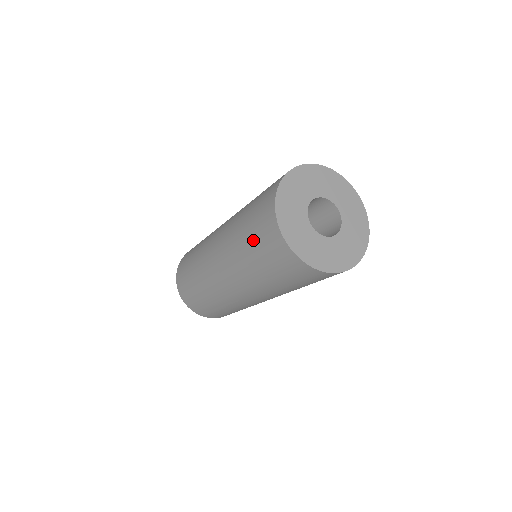
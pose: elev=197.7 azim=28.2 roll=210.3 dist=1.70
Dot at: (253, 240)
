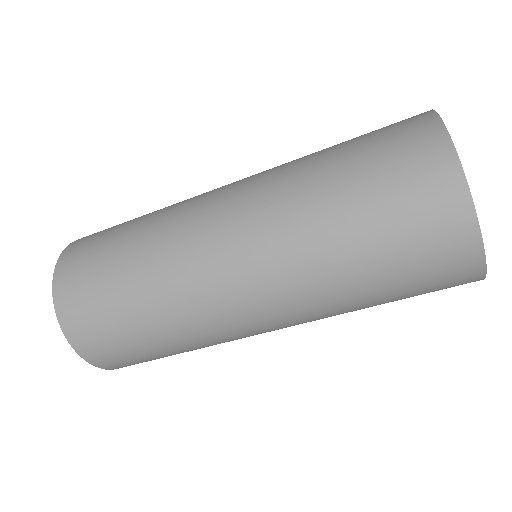
Dot at: (382, 227)
